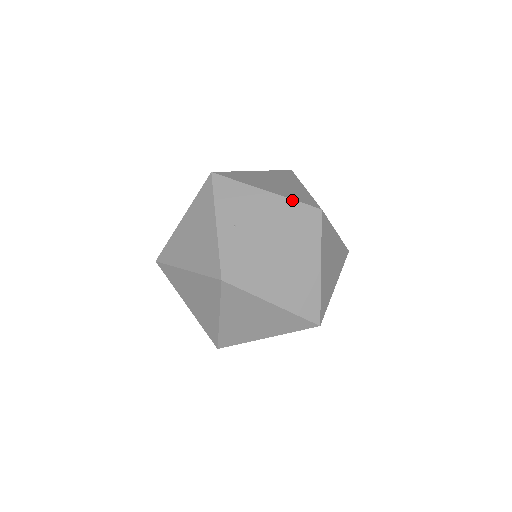
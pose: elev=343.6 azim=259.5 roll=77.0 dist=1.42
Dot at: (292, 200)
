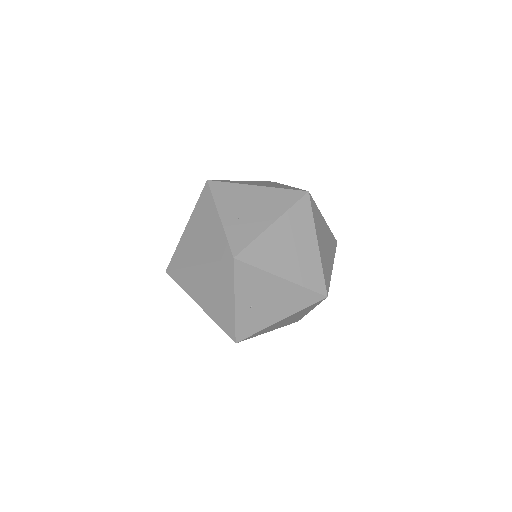
Dot at: (305, 288)
